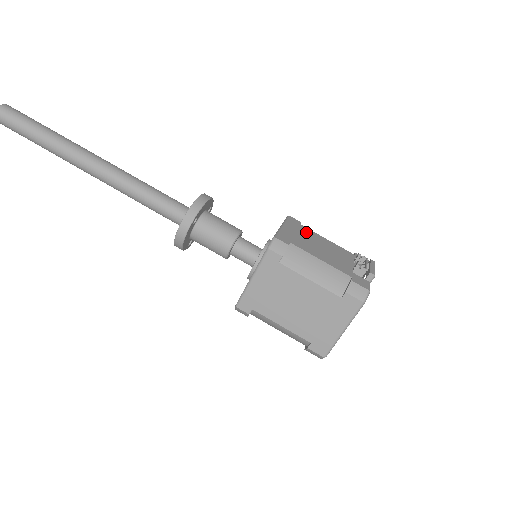
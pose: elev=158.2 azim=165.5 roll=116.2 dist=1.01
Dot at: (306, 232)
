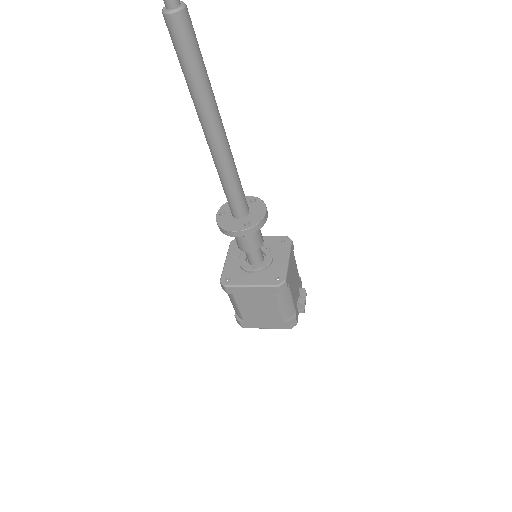
Dot at: (294, 262)
